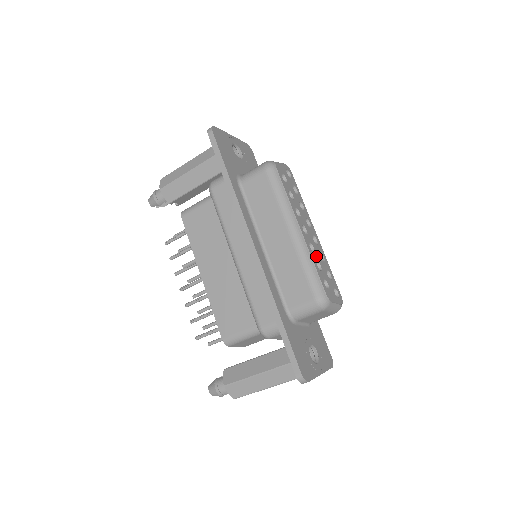
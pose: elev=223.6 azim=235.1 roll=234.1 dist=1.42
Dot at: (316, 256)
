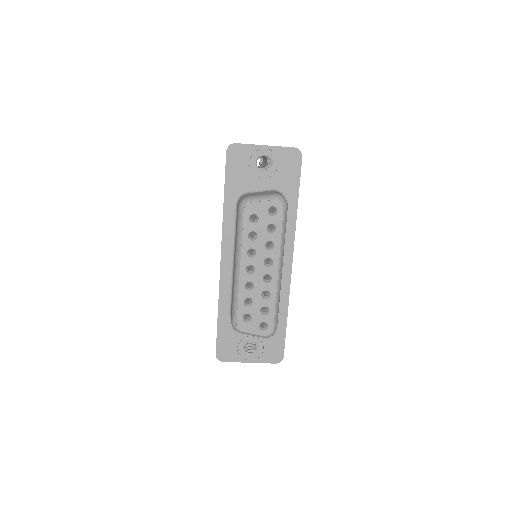
Dot at: (251, 293)
